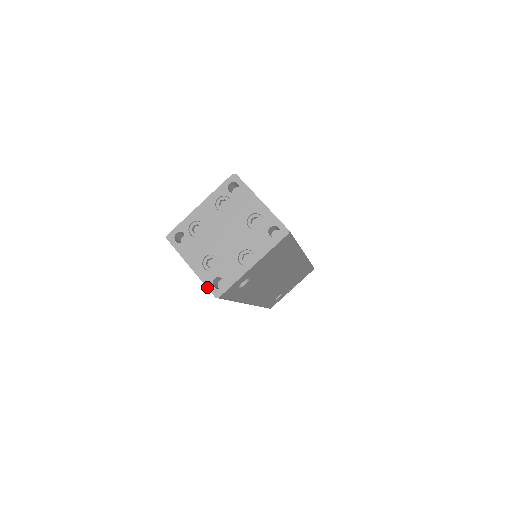
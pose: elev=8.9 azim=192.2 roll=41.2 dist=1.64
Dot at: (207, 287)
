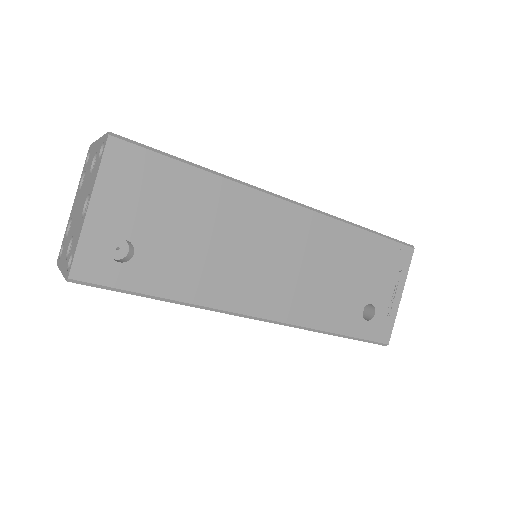
Dot at: (64, 277)
